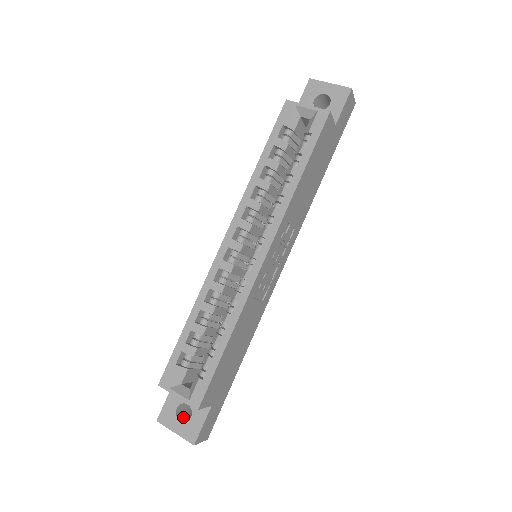
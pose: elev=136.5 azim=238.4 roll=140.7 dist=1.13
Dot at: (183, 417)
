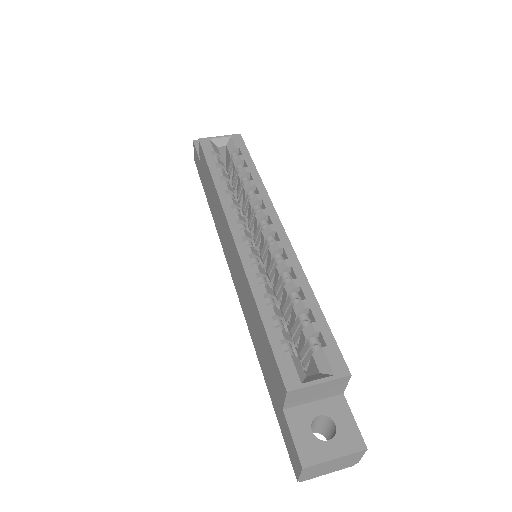
Dot at: occluded
